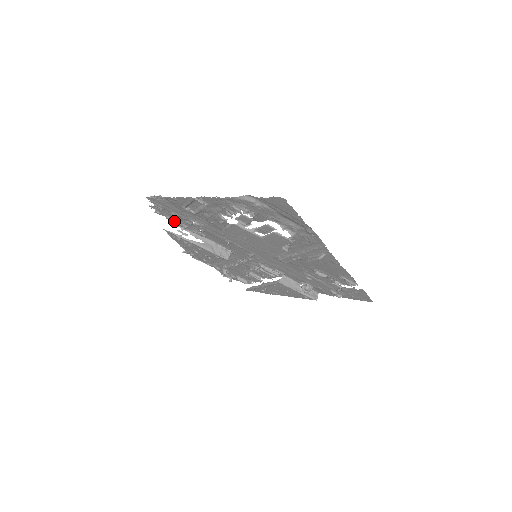
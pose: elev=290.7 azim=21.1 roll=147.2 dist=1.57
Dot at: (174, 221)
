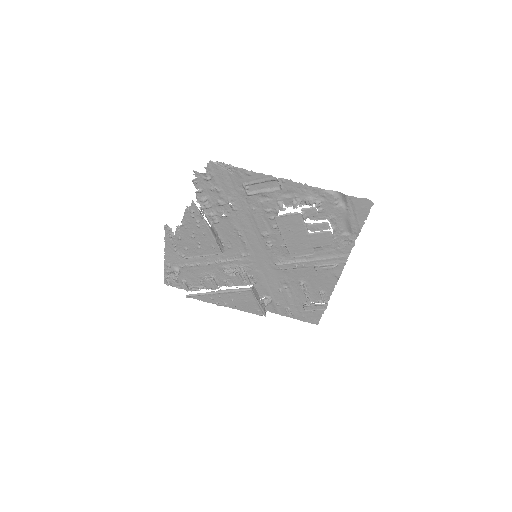
Dot at: (201, 197)
